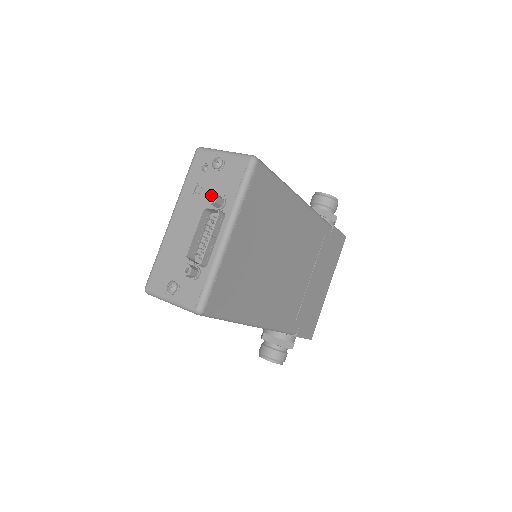
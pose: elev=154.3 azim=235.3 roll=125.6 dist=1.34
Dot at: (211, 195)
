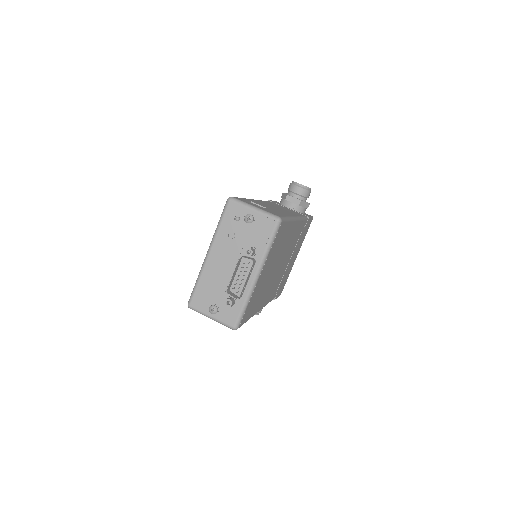
Dot at: (247, 249)
